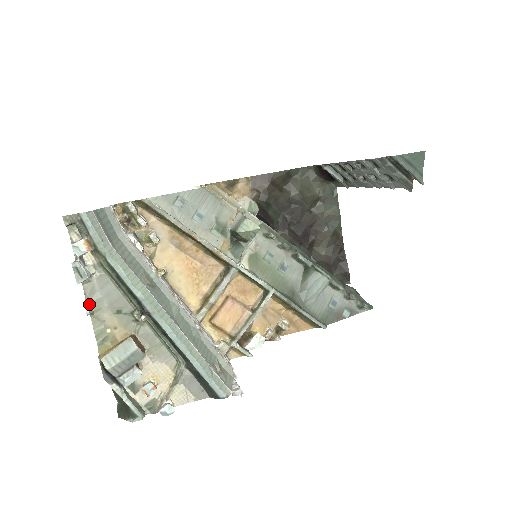
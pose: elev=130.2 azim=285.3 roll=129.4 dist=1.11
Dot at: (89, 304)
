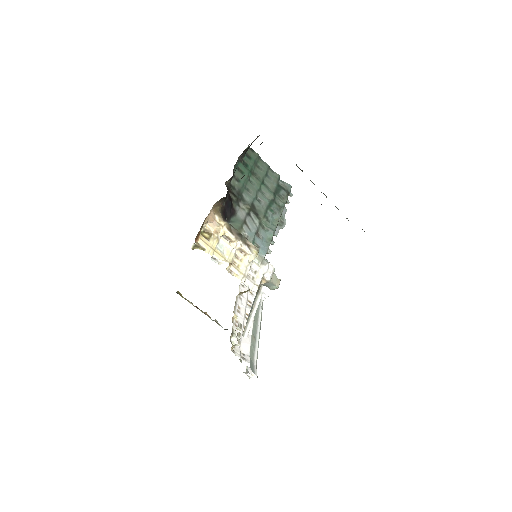
Dot at: (240, 360)
